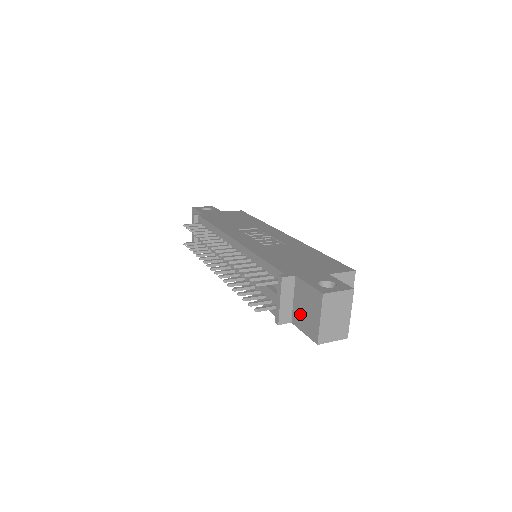
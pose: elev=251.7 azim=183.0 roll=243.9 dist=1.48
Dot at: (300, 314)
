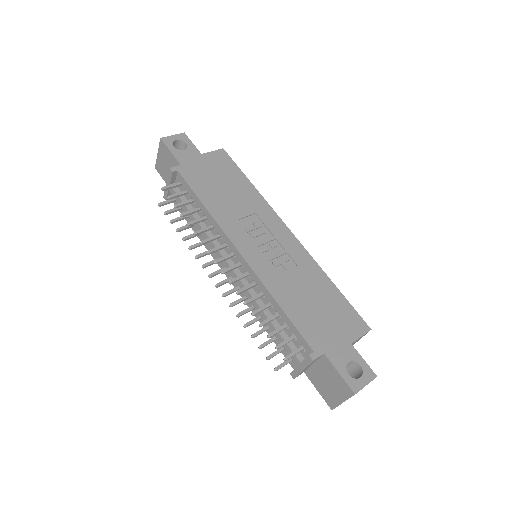
Dot at: (318, 378)
